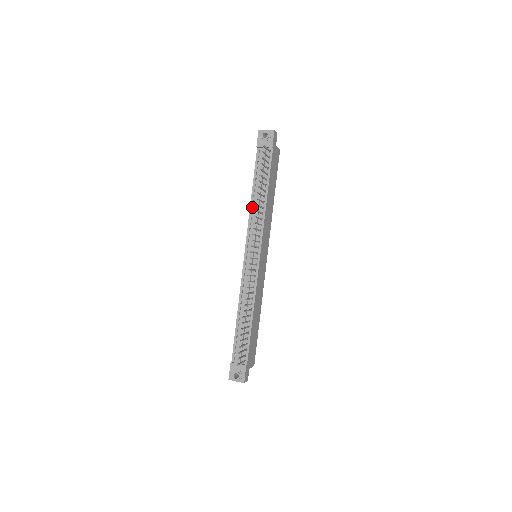
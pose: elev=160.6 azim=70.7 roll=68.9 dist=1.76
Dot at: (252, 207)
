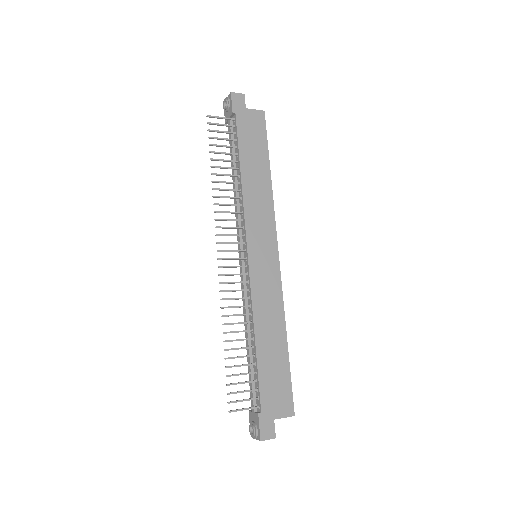
Dot at: occluded
